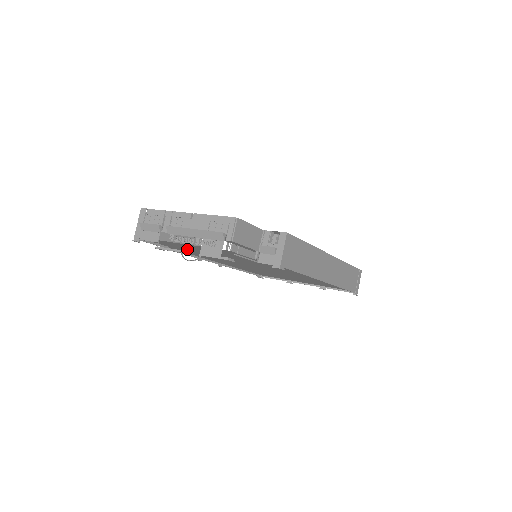
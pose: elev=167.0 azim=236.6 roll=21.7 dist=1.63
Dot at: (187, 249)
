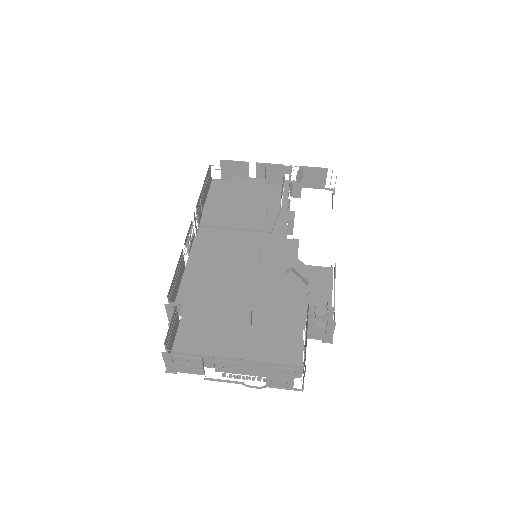
Dot at: occluded
